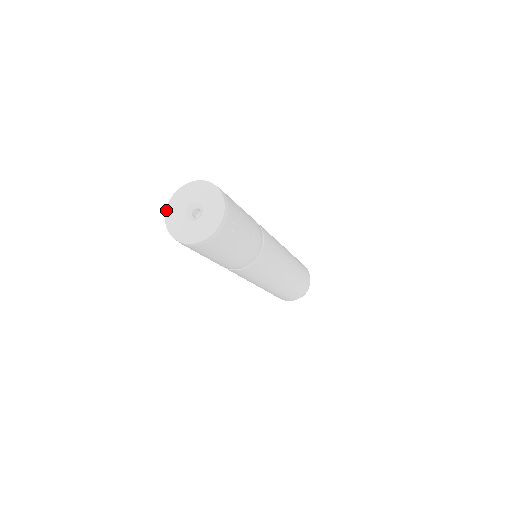
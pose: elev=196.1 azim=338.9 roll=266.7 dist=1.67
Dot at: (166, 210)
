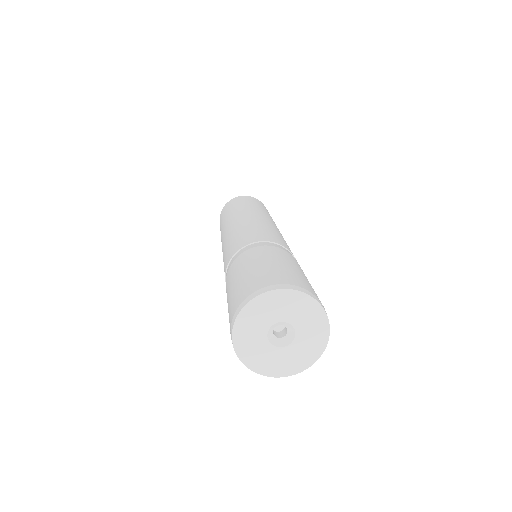
Dot at: (237, 318)
